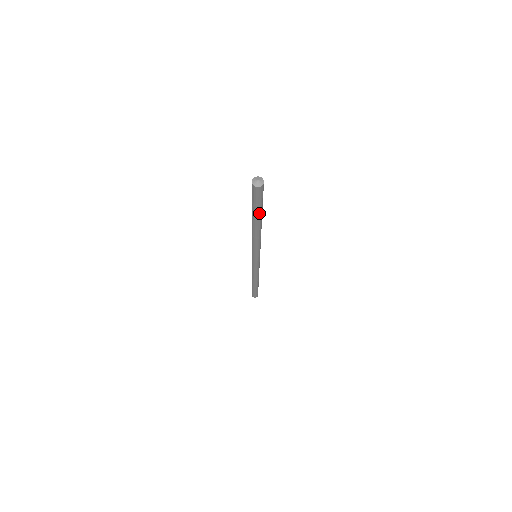
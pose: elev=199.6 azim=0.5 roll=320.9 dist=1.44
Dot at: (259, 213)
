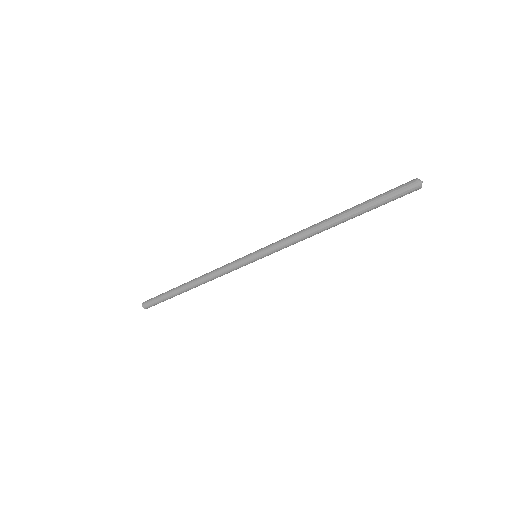
Dot at: occluded
